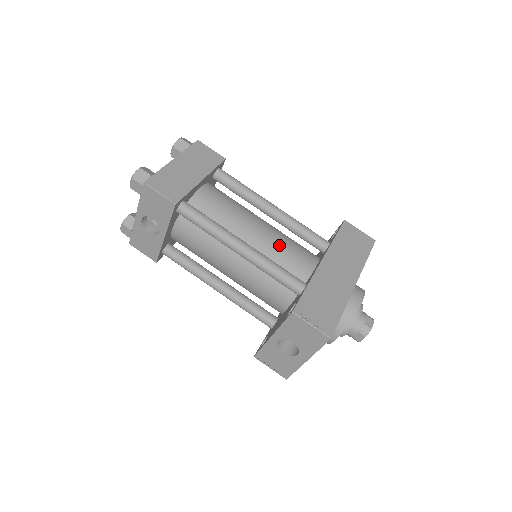
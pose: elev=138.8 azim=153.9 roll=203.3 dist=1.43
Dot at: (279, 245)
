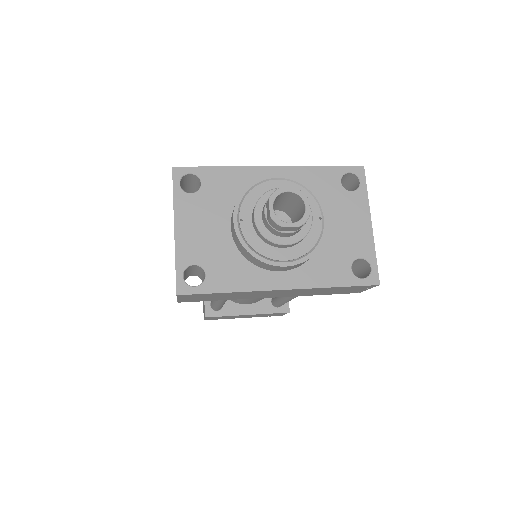
Dot at: occluded
